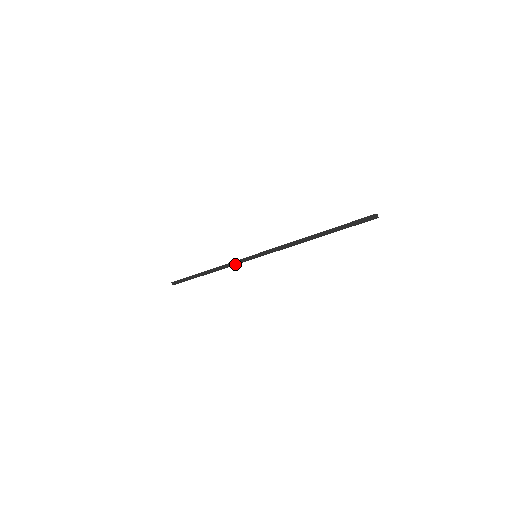
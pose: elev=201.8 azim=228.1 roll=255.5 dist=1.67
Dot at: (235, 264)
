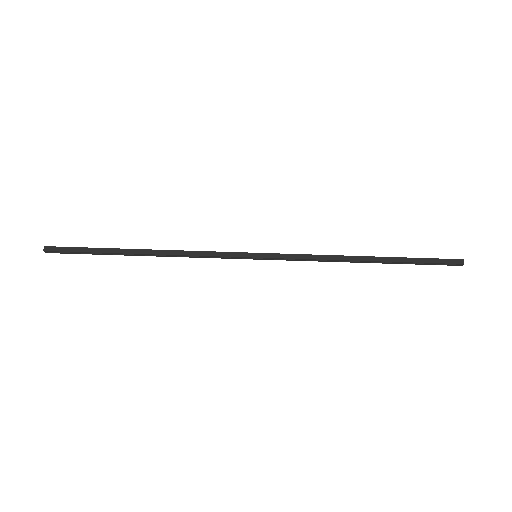
Dot at: (209, 256)
